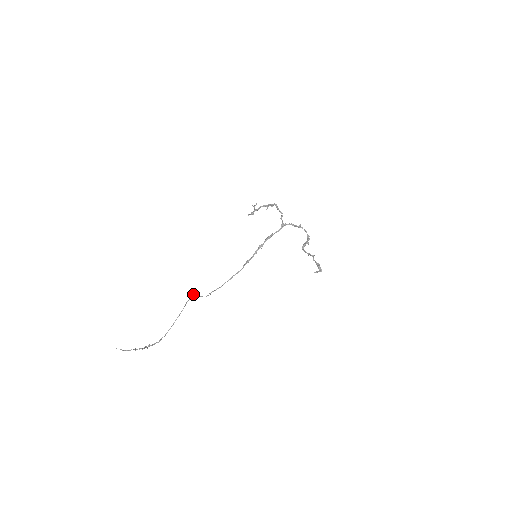
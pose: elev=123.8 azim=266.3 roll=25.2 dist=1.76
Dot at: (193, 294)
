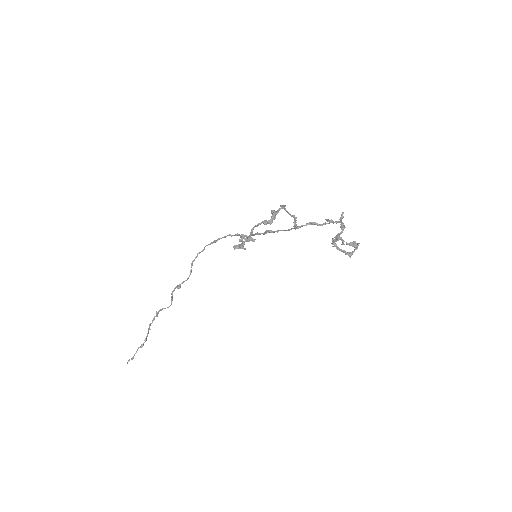
Dot at: (176, 287)
